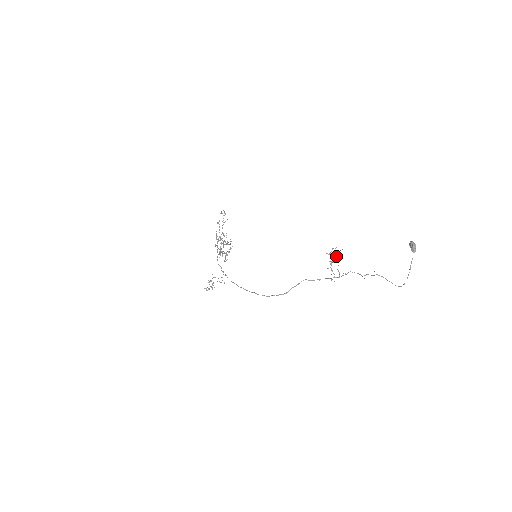
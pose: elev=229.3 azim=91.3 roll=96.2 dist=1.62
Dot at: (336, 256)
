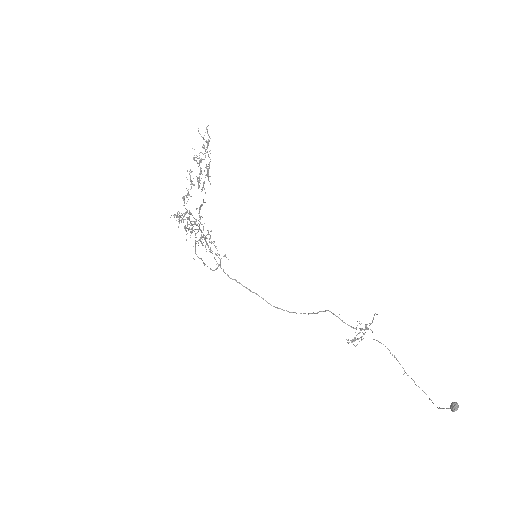
Dot at: (365, 325)
